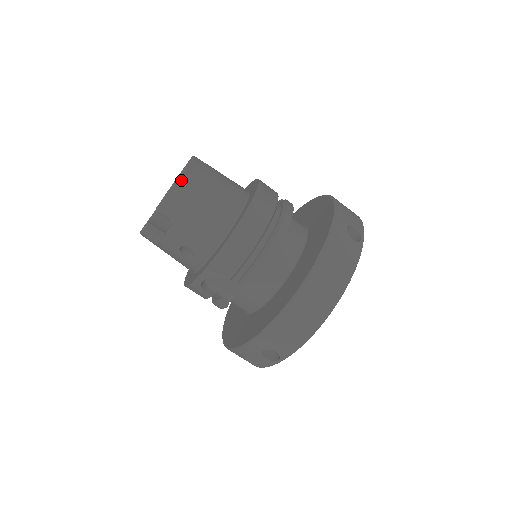
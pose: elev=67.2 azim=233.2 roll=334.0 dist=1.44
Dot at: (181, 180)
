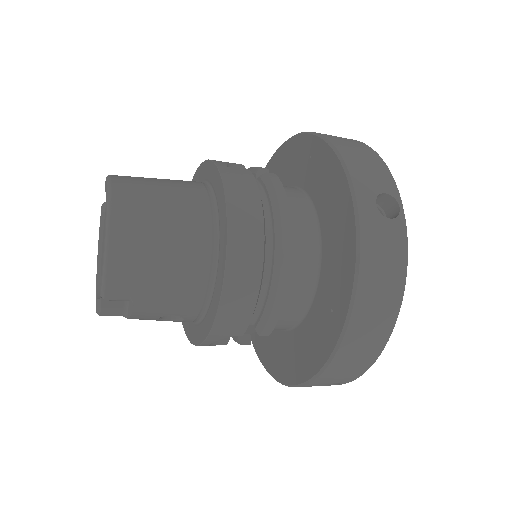
Dot at: (112, 247)
